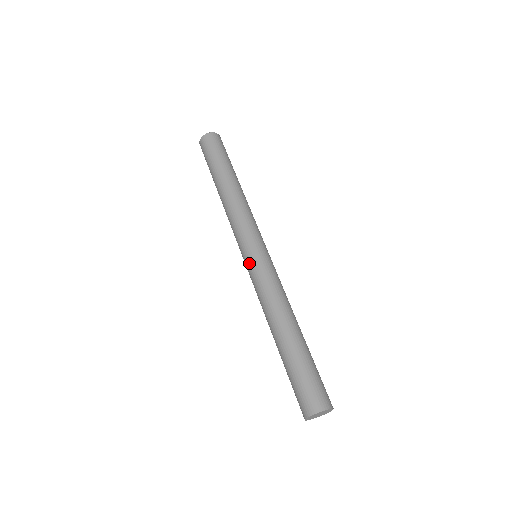
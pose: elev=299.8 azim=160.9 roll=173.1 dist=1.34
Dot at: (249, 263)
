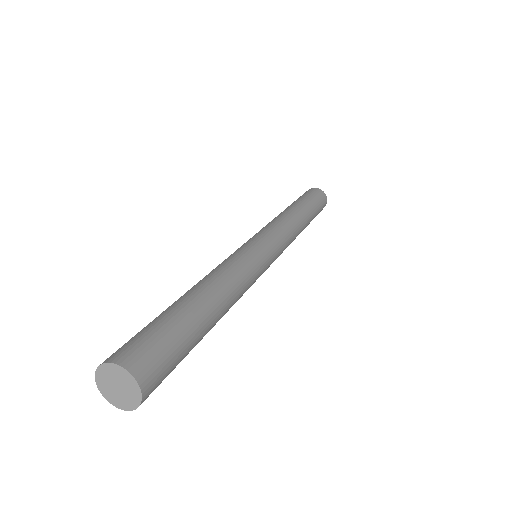
Dot at: occluded
